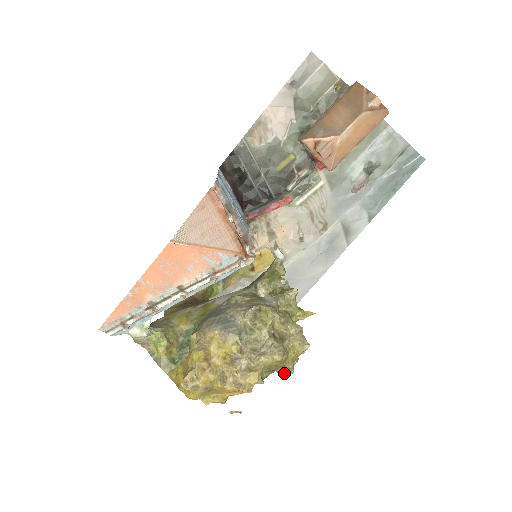
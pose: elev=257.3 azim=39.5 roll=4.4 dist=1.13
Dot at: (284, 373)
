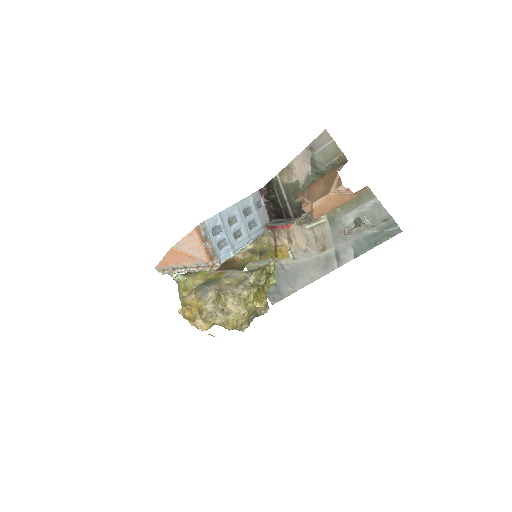
Dot at: occluded
